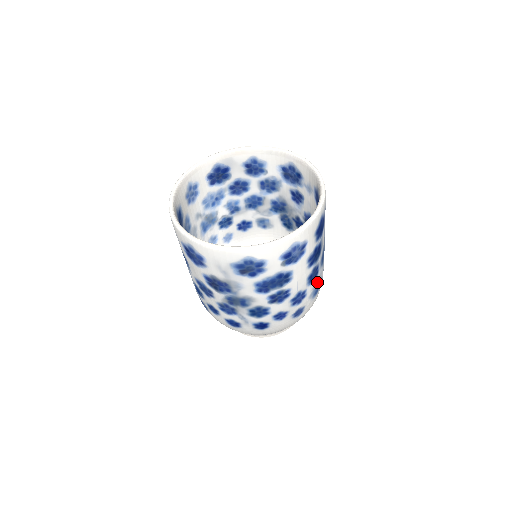
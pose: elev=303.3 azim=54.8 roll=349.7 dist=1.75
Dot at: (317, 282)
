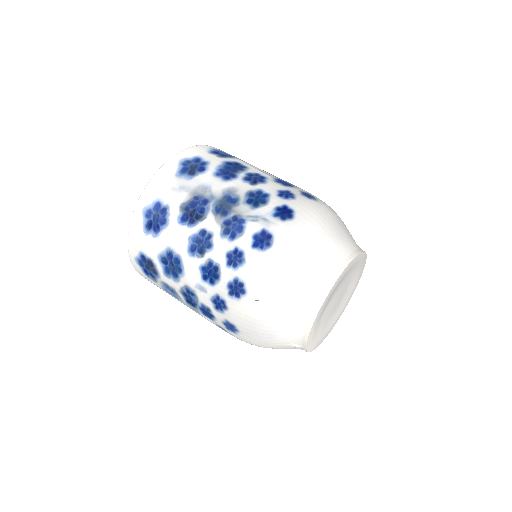
Dot at: occluded
